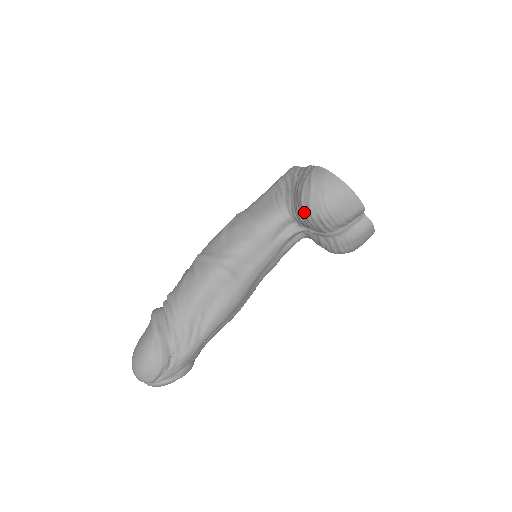
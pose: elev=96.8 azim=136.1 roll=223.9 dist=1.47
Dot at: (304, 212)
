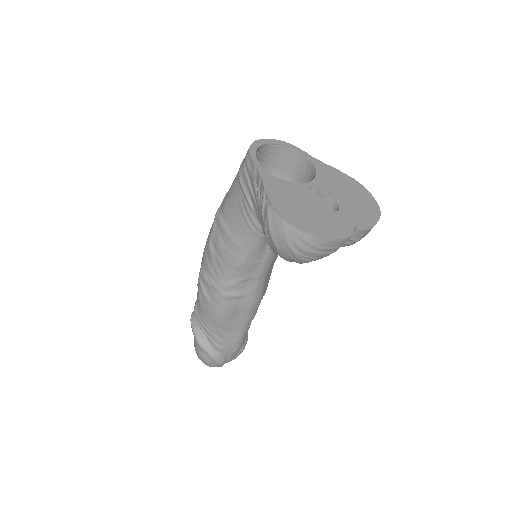
Dot at: occluded
